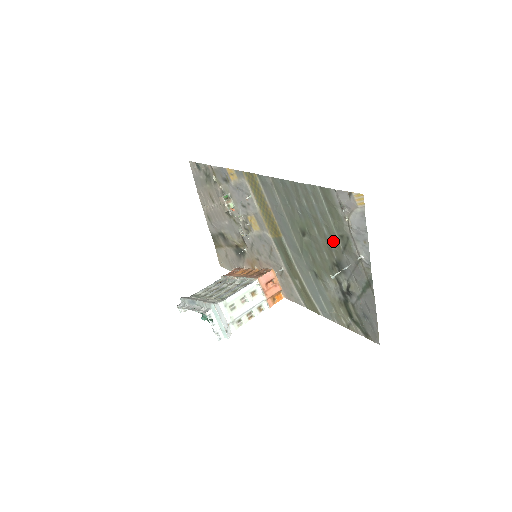
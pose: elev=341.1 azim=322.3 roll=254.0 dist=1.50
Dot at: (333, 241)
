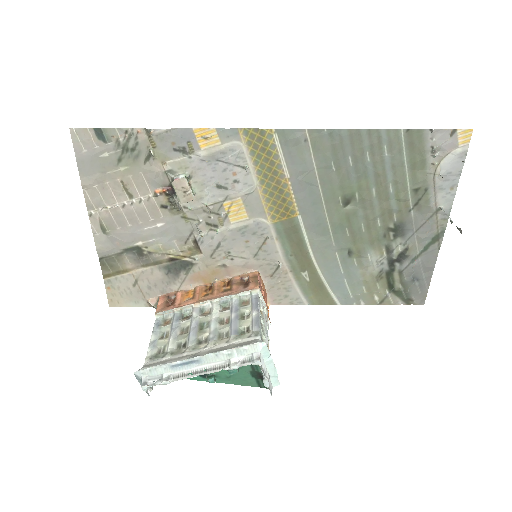
Dot at: (400, 199)
